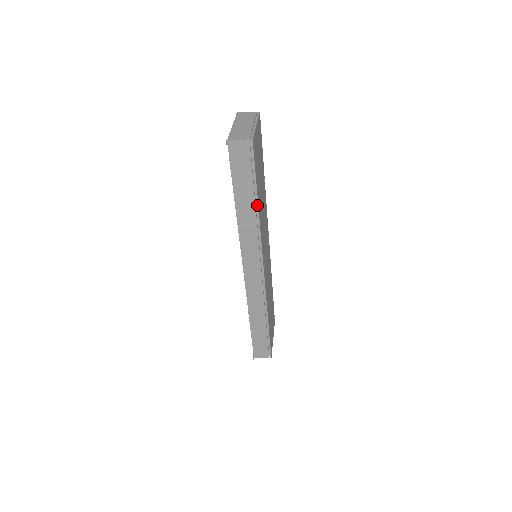
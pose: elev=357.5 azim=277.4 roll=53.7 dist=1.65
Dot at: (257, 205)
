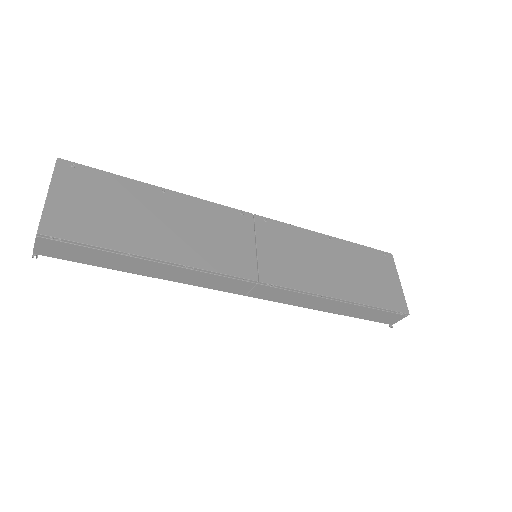
Dot at: (147, 258)
